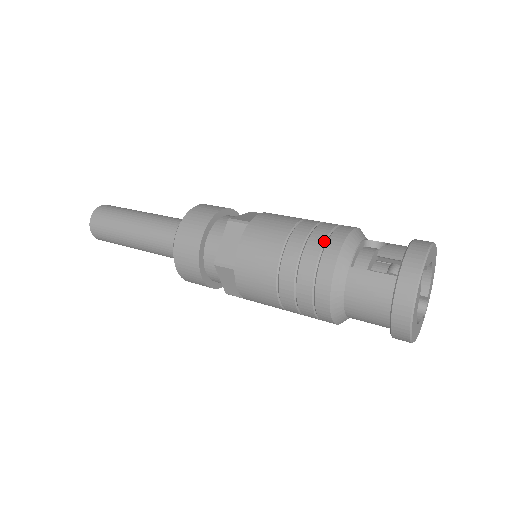
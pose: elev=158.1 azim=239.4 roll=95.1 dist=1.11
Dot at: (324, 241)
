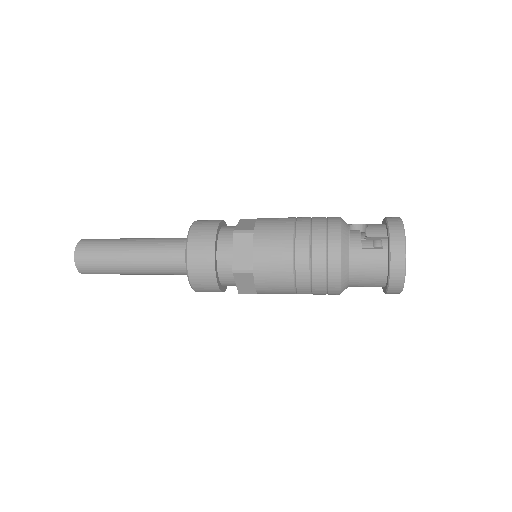
Dot at: (325, 234)
